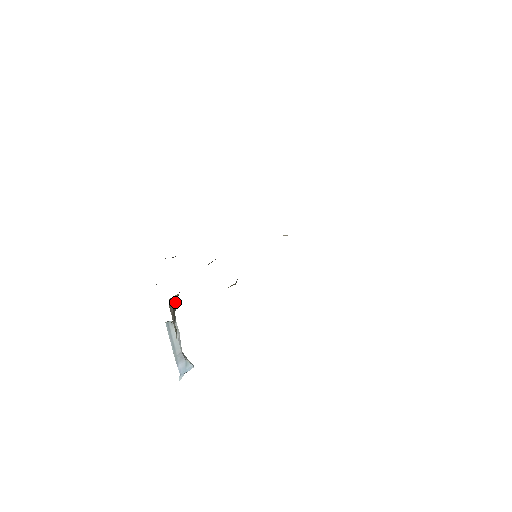
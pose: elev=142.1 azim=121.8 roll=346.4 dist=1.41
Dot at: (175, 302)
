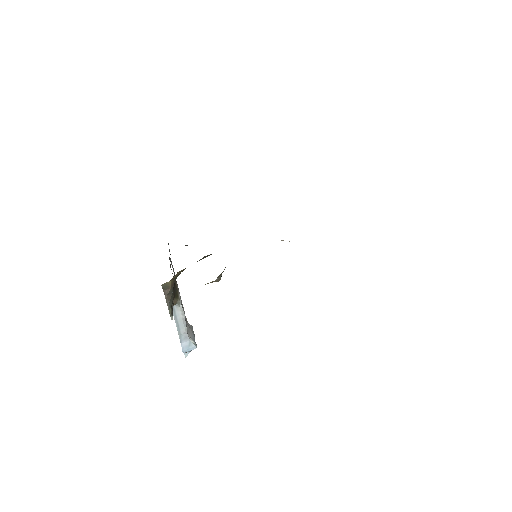
Dot at: (169, 288)
